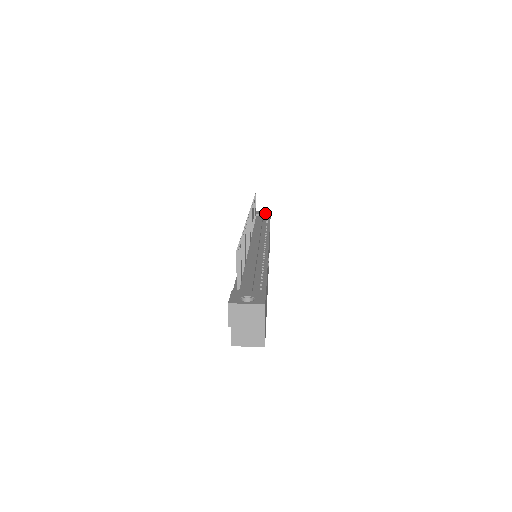
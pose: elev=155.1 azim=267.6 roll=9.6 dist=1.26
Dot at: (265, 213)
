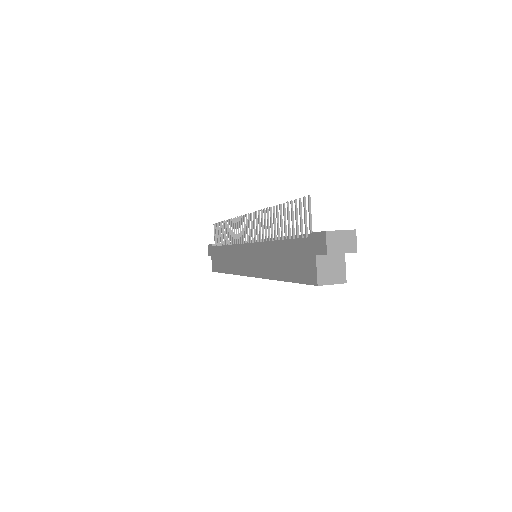
Dot at: occluded
